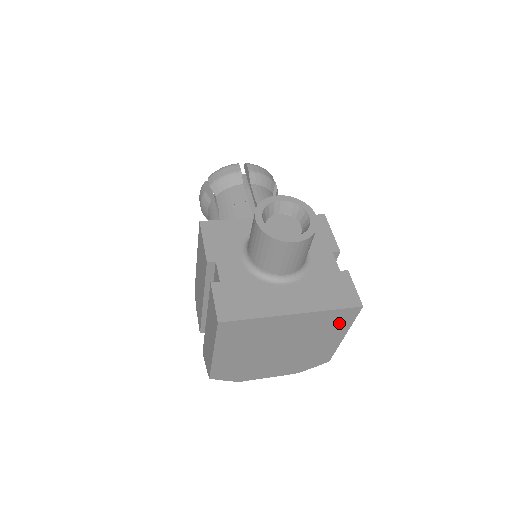
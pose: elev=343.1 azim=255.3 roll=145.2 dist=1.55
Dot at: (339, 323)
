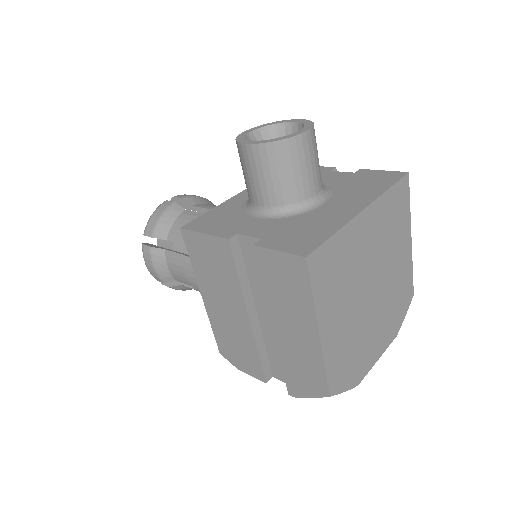
Dot at: (401, 213)
